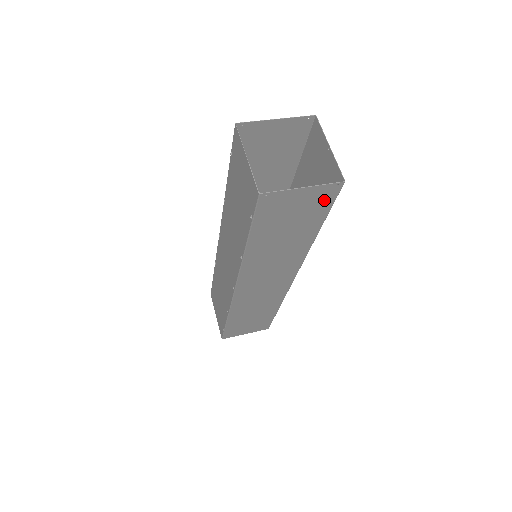
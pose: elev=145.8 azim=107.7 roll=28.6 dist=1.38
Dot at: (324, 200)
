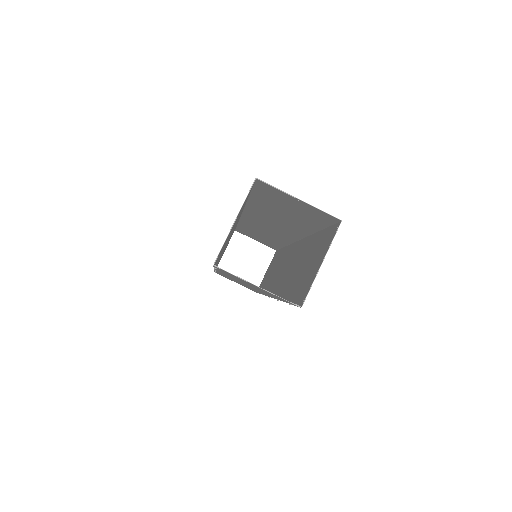
Dot at: (327, 237)
